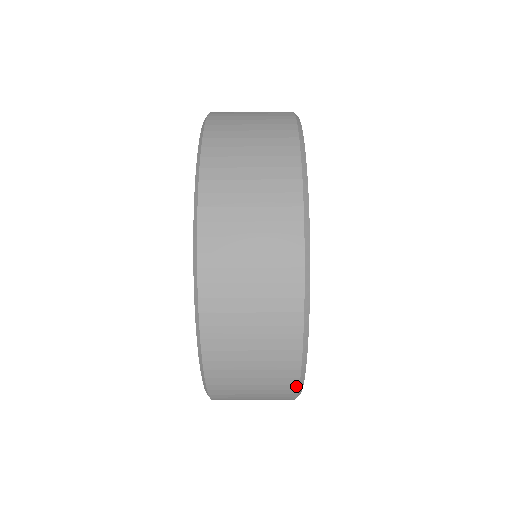
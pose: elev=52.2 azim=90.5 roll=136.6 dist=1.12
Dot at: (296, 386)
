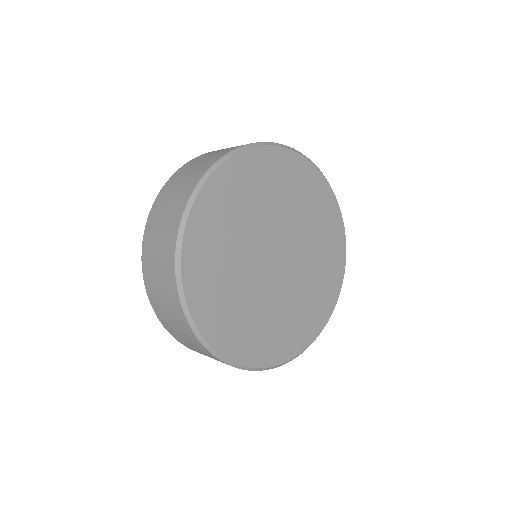
Dot at: occluded
